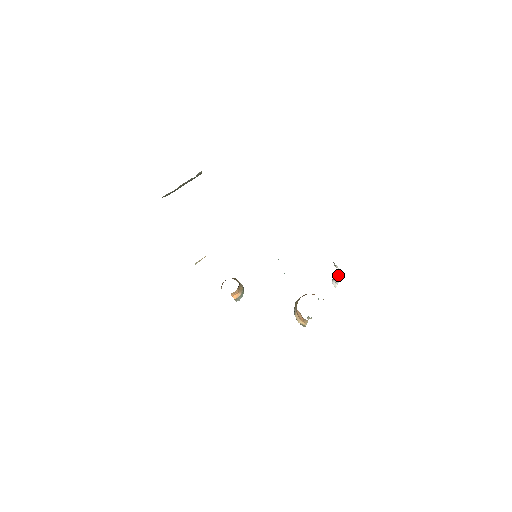
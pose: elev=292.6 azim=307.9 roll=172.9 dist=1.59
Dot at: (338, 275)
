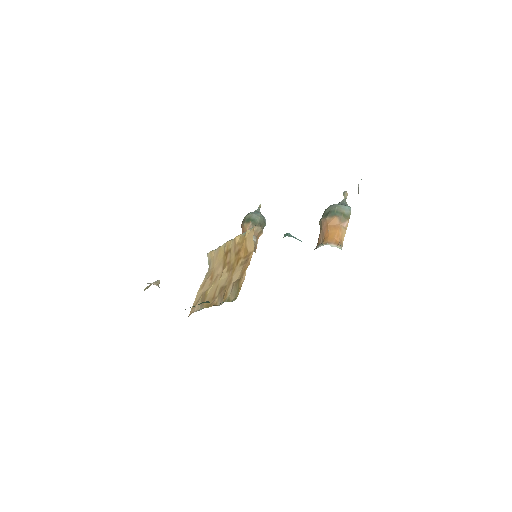
Dot at: occluded
